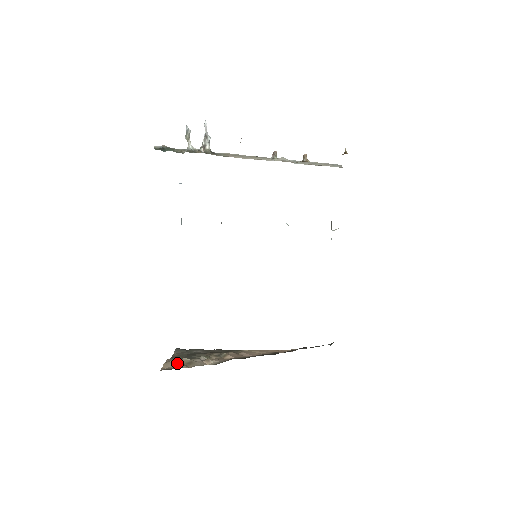
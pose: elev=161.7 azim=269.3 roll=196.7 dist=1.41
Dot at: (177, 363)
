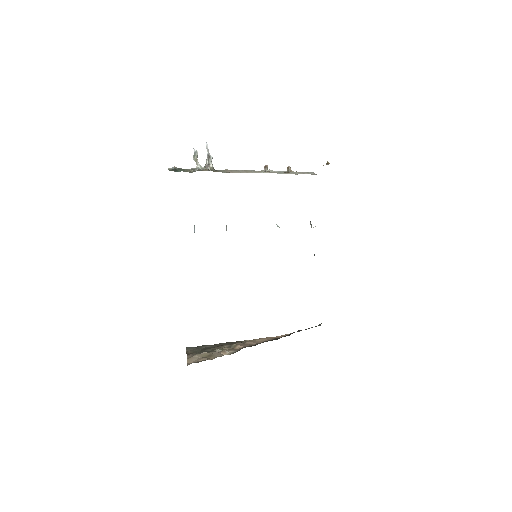
Dot at: (199, 357)
